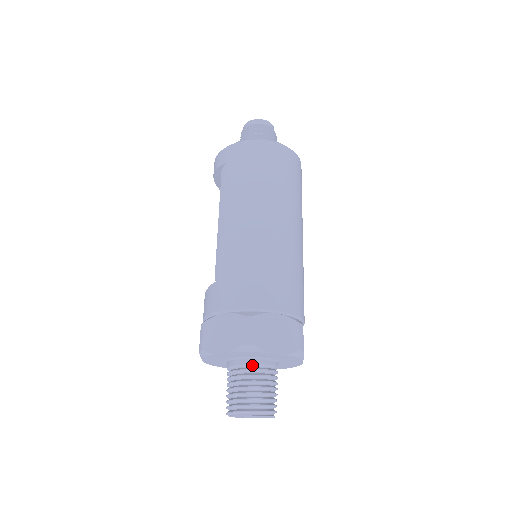
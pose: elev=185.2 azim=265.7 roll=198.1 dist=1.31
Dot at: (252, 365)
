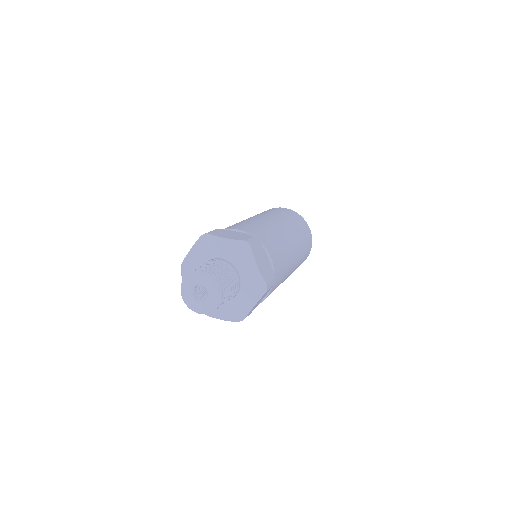
Dot at: occluded
